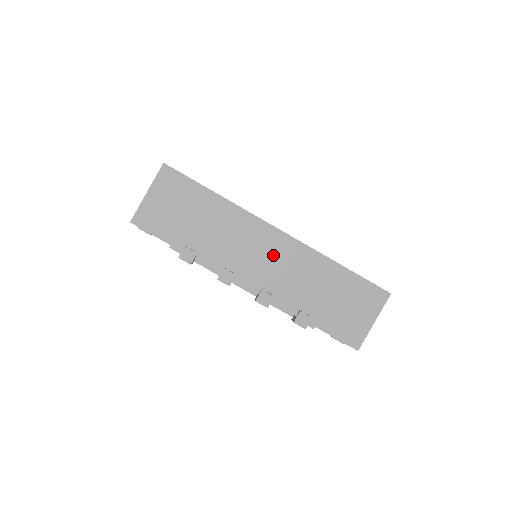
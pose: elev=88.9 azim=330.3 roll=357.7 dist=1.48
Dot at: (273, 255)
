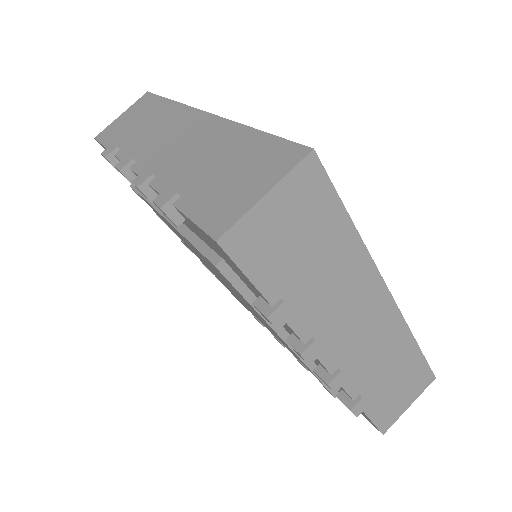
Dot at: (370, 327)
